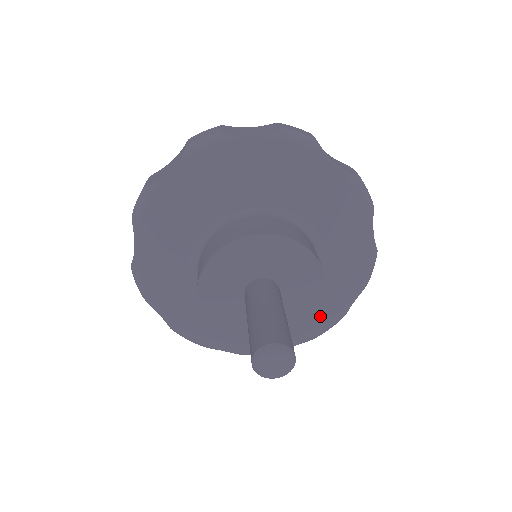
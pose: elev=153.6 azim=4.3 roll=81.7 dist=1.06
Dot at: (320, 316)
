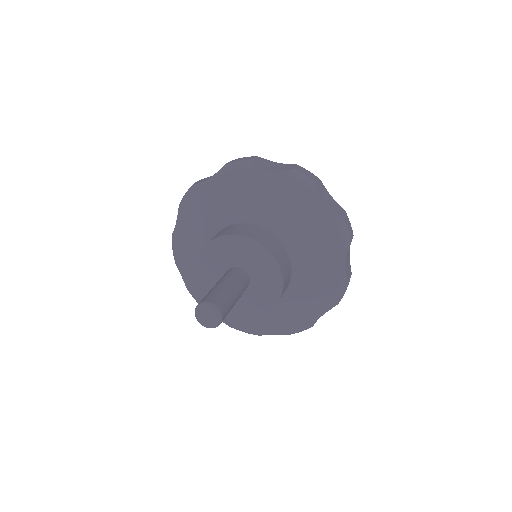
Dot at: (248, 321)
